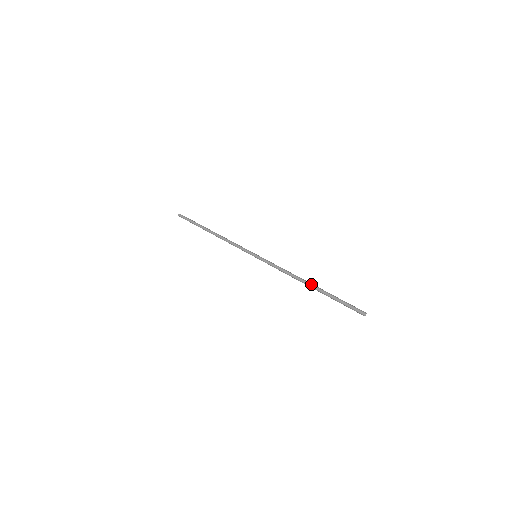
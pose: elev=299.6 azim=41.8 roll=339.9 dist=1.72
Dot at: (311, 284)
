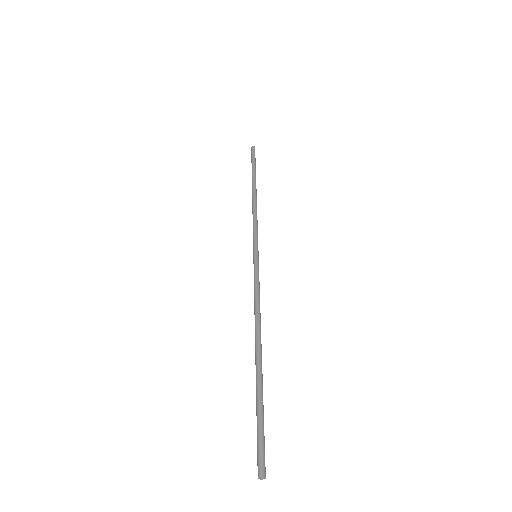
Dot at: (259, 353)
